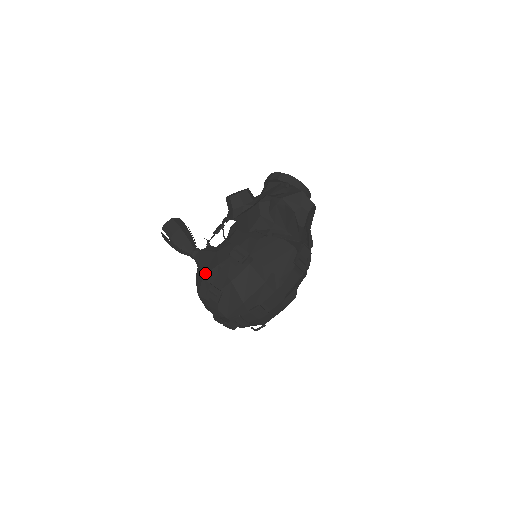
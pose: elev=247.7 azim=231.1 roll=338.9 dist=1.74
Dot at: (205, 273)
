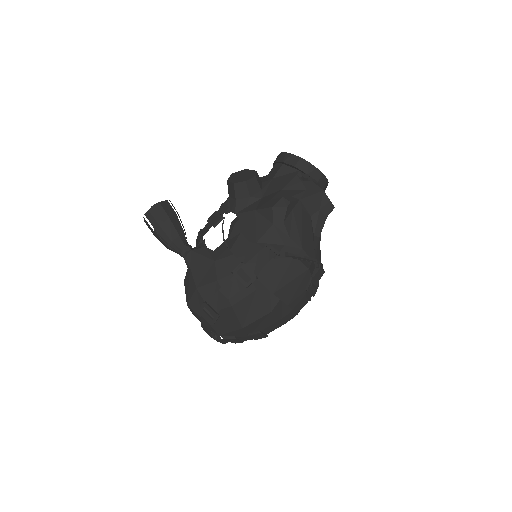
Dot at: (199, 285)
